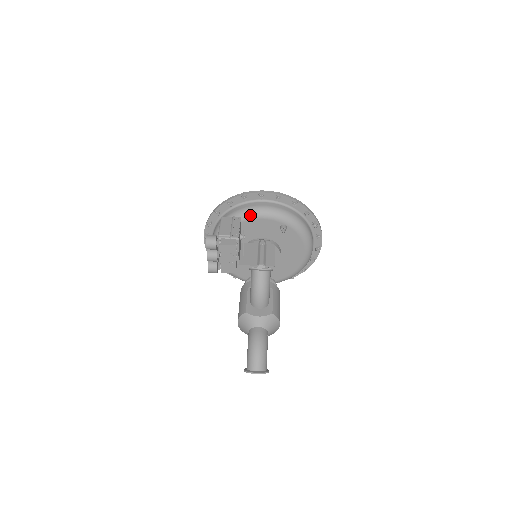
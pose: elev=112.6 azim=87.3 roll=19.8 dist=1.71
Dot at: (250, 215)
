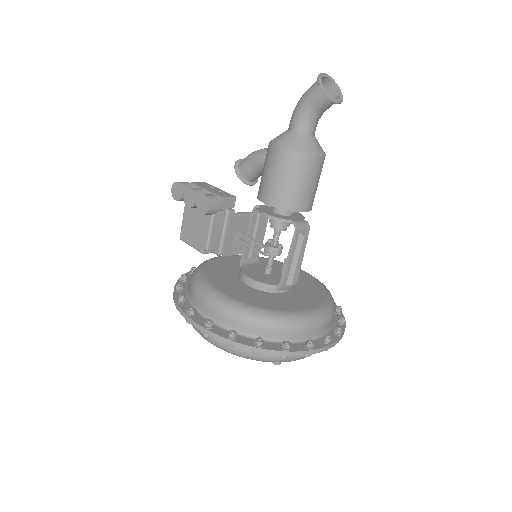
Dot at: (211, 259)
